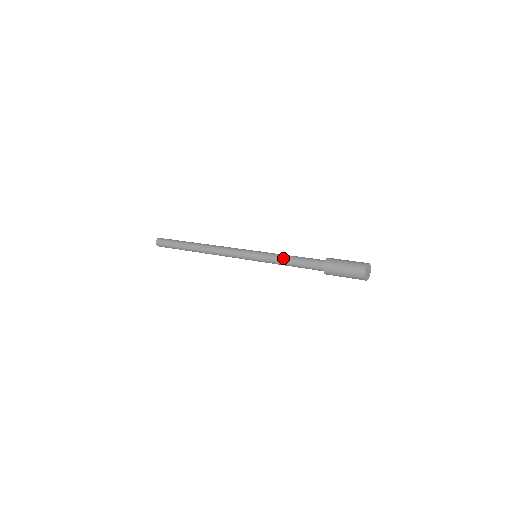
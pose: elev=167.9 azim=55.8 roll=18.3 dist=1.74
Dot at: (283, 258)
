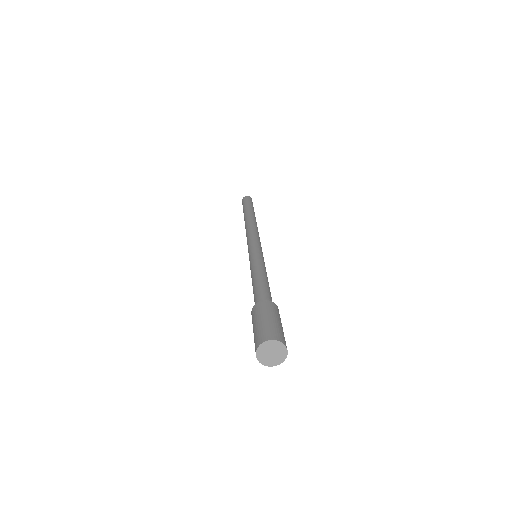
Dot at: (254, 271)
